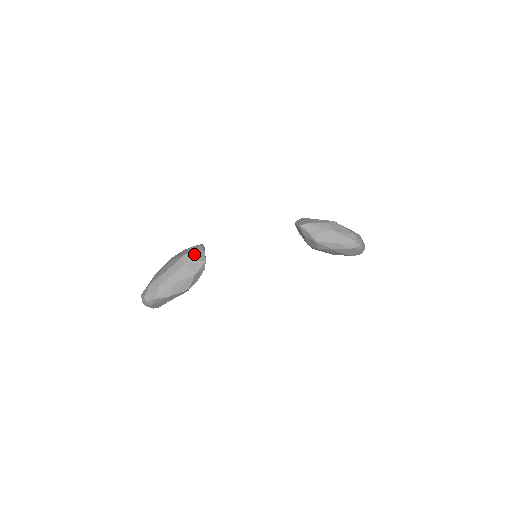
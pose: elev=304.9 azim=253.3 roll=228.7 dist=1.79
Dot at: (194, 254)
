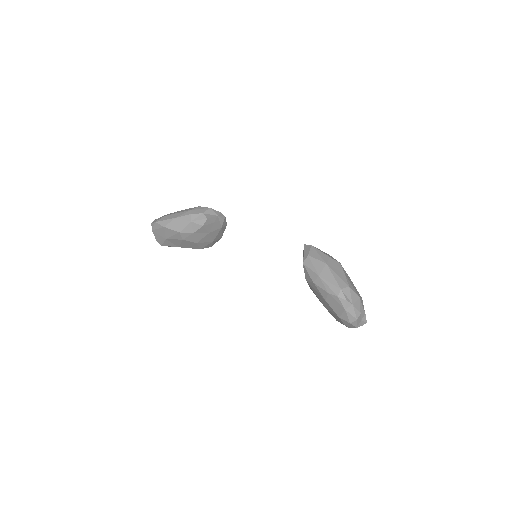
Dot at: (206, 209)
